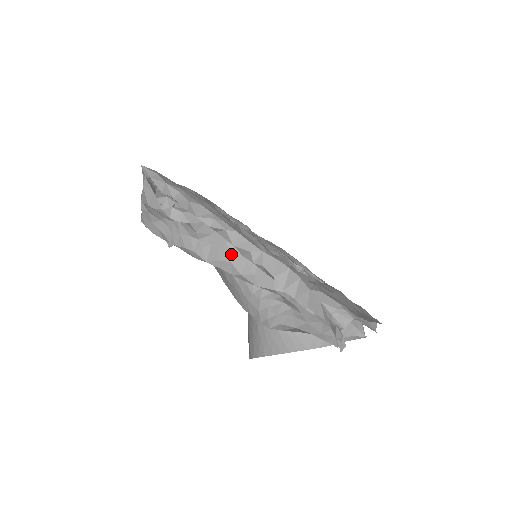
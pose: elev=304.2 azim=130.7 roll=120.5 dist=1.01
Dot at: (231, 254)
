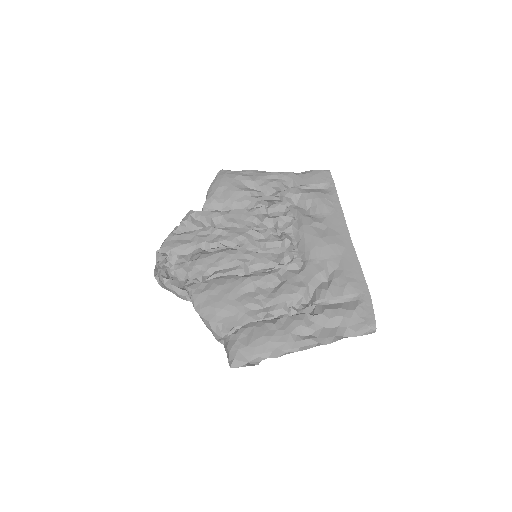
Dot at: occluded
